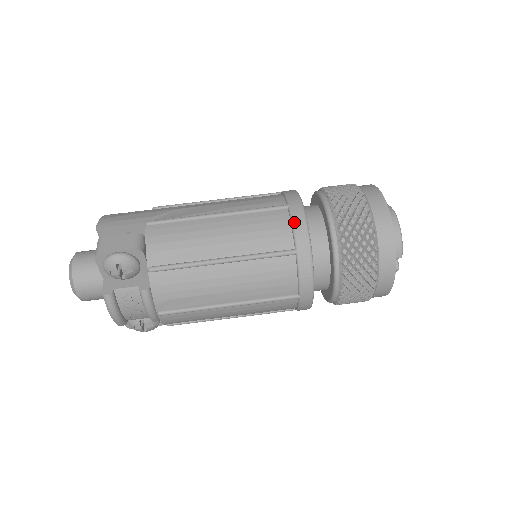
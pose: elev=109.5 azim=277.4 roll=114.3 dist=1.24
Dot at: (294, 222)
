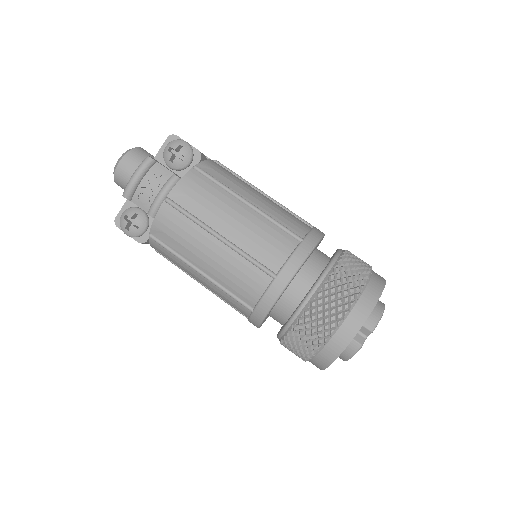
Dot at: (314, 229)
